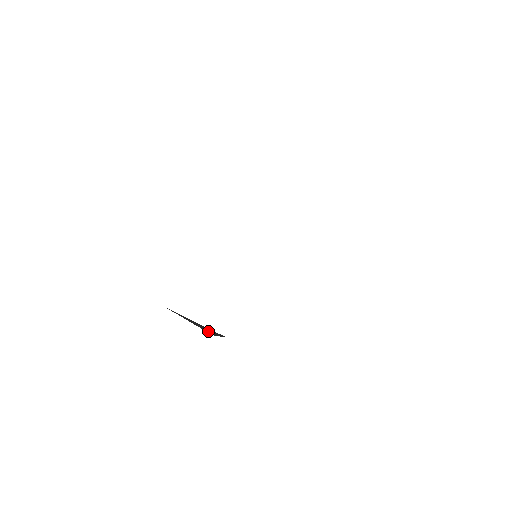
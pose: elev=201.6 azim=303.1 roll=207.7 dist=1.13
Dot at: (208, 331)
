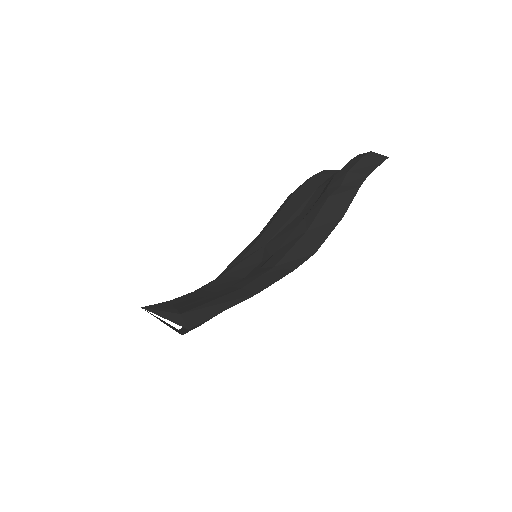
Dot at: (175, 330)
